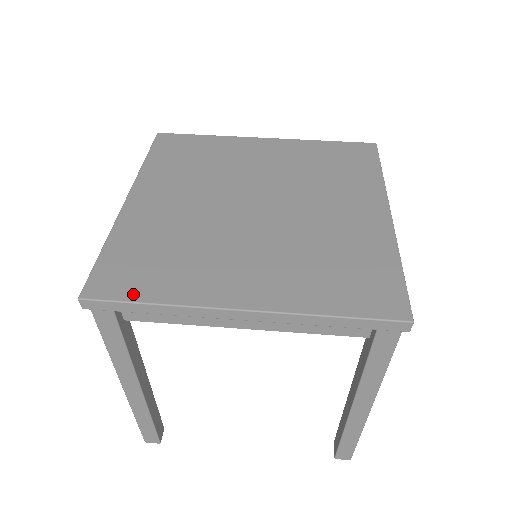
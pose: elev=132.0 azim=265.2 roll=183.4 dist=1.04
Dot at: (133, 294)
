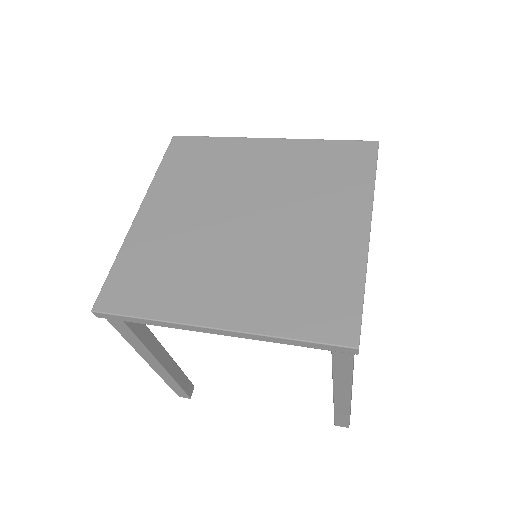
Dot at: (131, 309)
